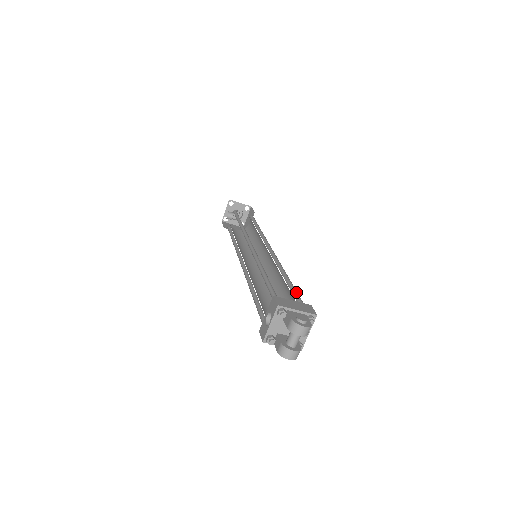
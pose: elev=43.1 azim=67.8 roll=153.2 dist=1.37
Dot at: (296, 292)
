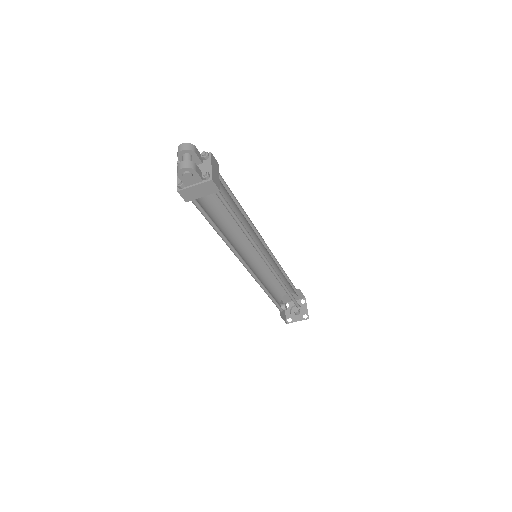
Dot at: (229, 189)
